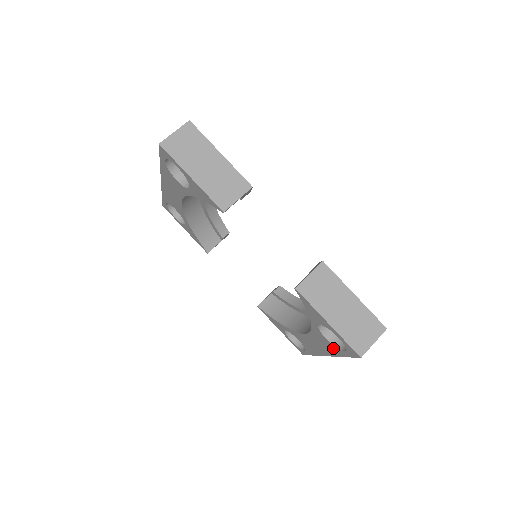
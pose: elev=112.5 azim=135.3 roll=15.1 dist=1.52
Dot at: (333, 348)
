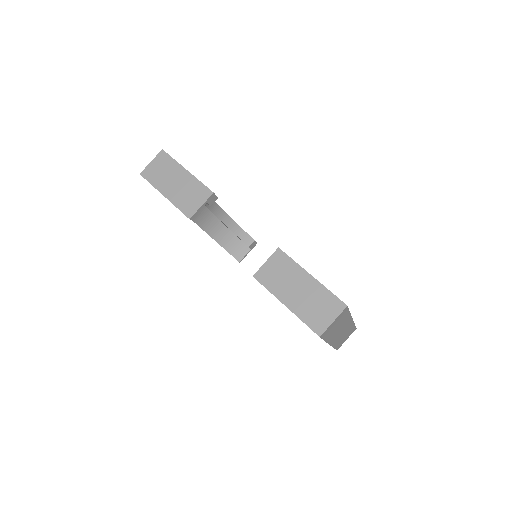
Dot at: occluded
